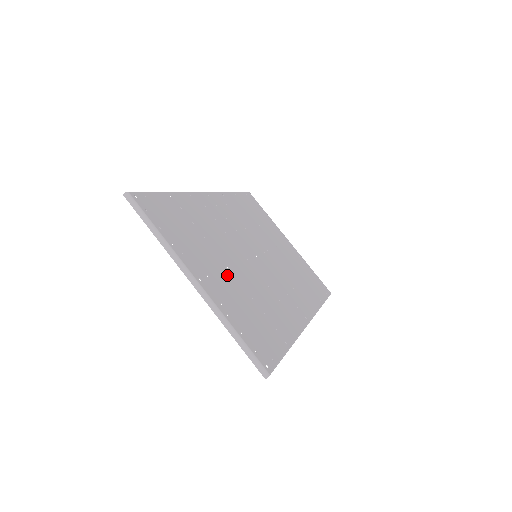
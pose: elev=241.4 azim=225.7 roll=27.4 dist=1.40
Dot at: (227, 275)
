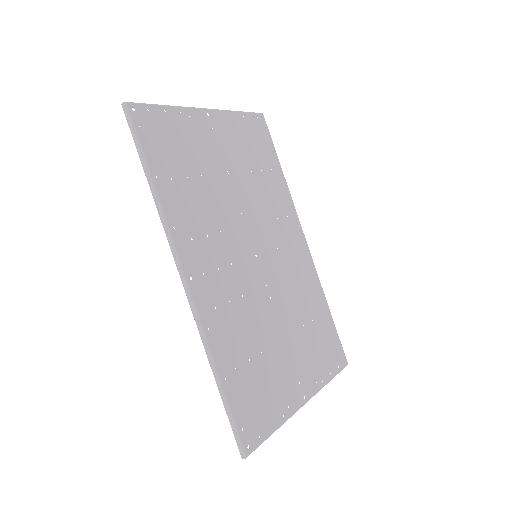
Dot at: (292, 348)
